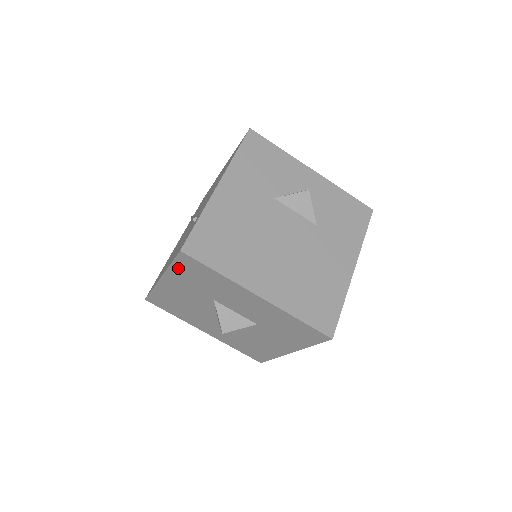
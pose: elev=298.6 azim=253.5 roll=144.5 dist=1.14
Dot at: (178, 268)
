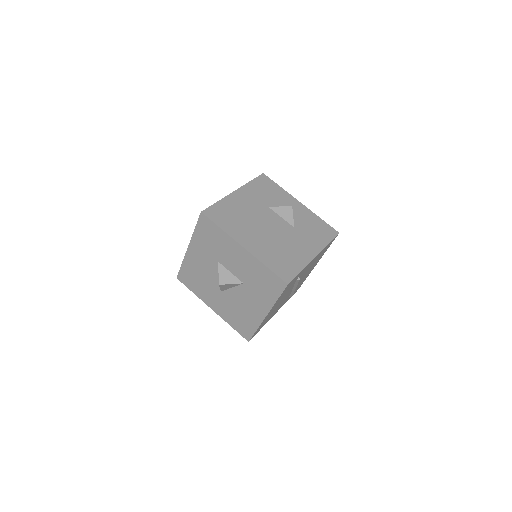
Dot at: (199, 231)
